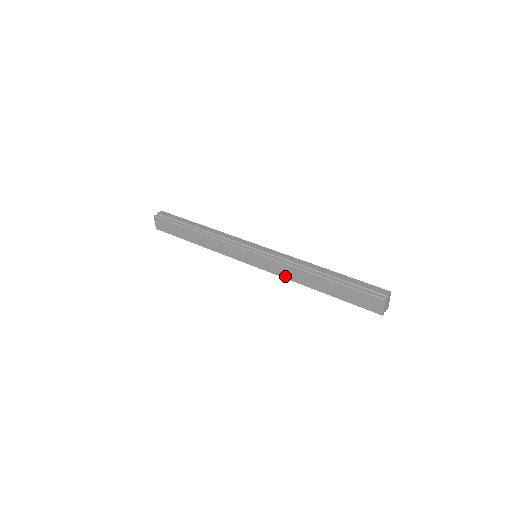
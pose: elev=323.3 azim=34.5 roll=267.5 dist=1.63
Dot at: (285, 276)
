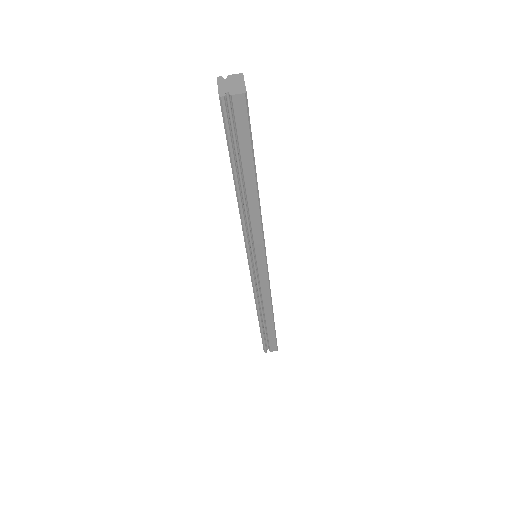
Dot at: occluded
